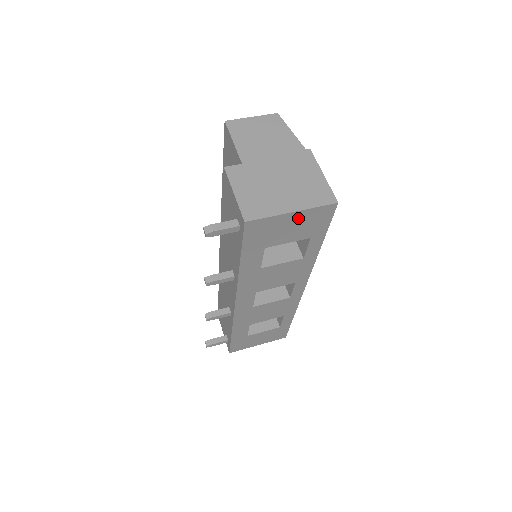
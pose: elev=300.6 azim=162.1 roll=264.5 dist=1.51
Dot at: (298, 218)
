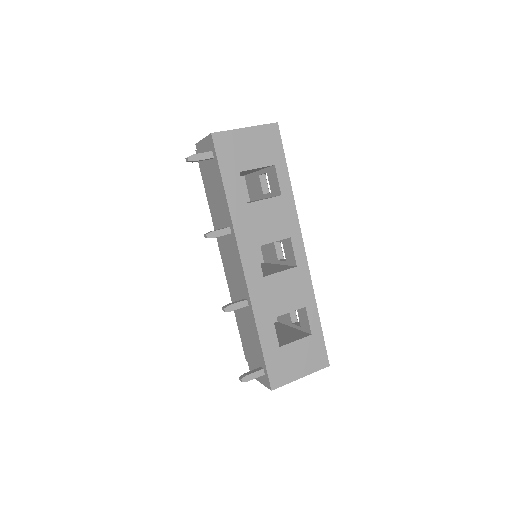
Dot at: (253, 136)
